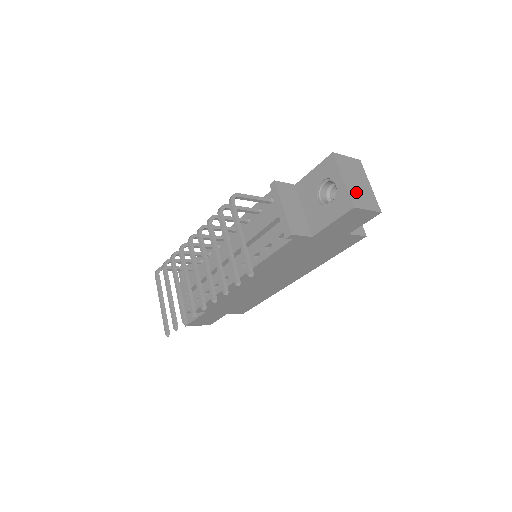
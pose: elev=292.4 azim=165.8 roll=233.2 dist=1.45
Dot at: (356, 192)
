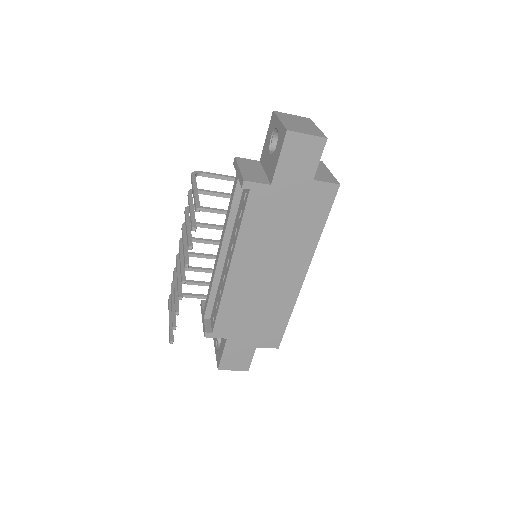
Dot at: (294, 126)
